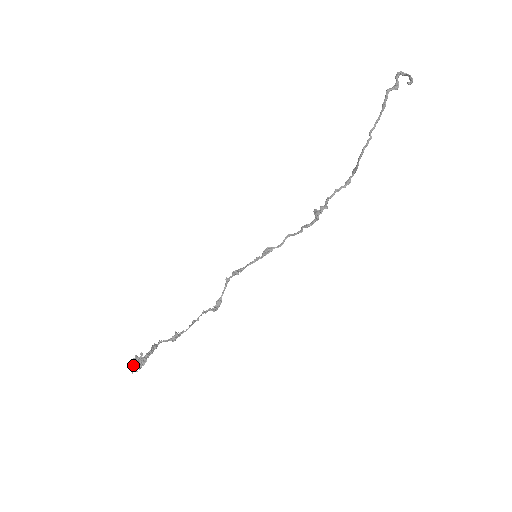
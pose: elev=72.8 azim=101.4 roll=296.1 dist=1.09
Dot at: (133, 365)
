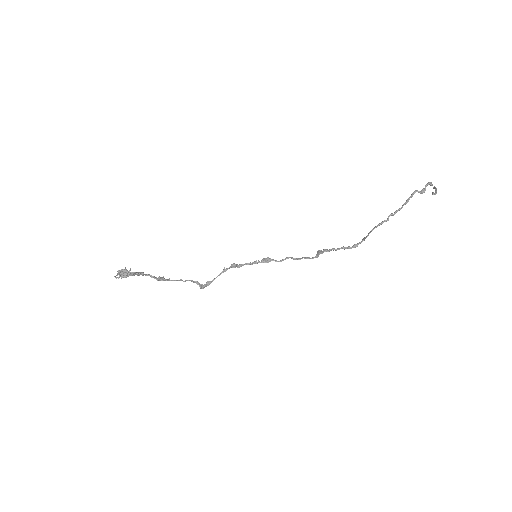
Dot at: (119, 272)
